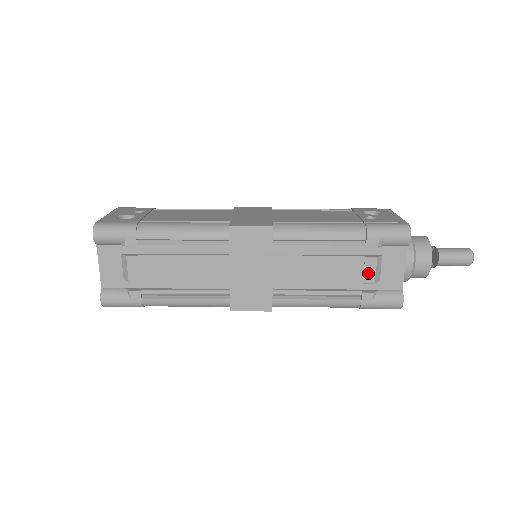
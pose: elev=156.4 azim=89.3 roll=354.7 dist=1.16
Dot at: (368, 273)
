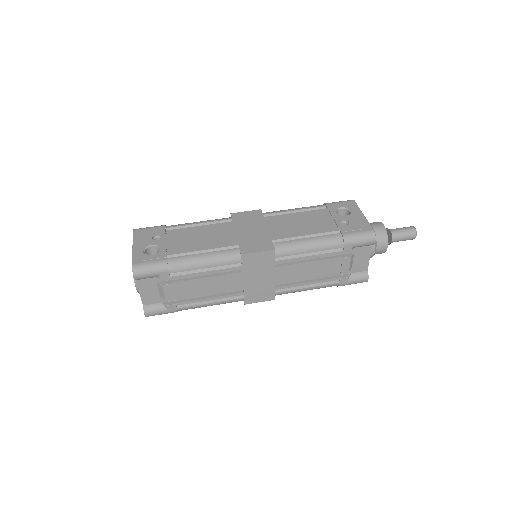
Dot at: (344, 267)
